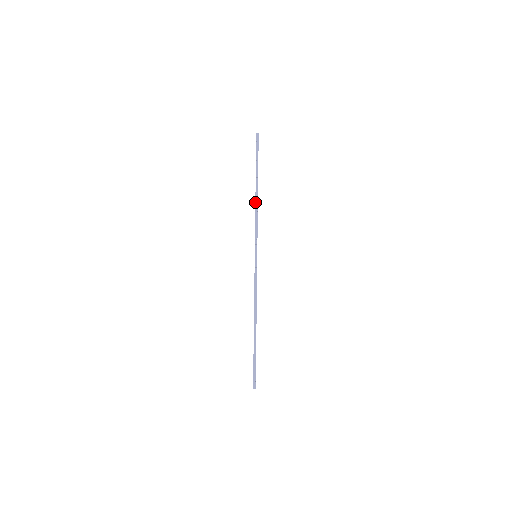
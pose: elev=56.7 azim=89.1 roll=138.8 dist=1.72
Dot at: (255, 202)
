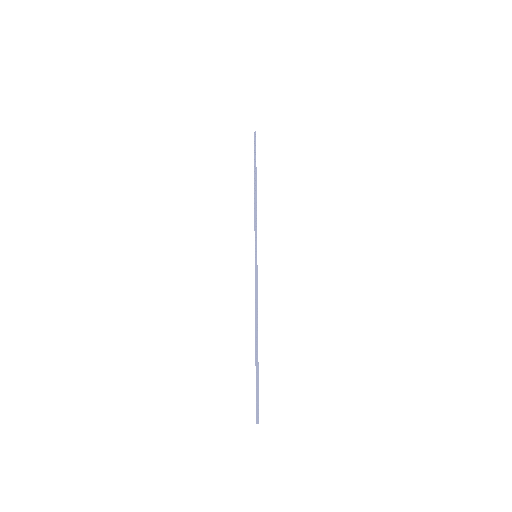
Dot at: (254, 199)
